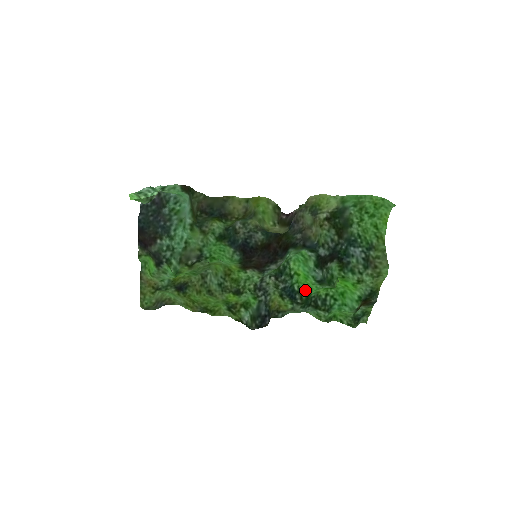
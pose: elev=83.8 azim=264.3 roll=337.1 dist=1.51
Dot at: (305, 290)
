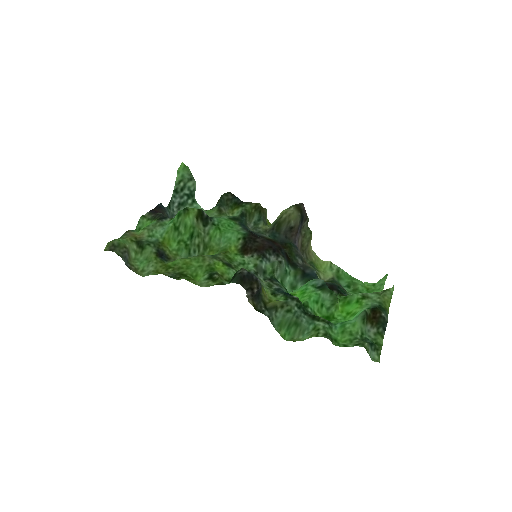
Dot at: occluded
